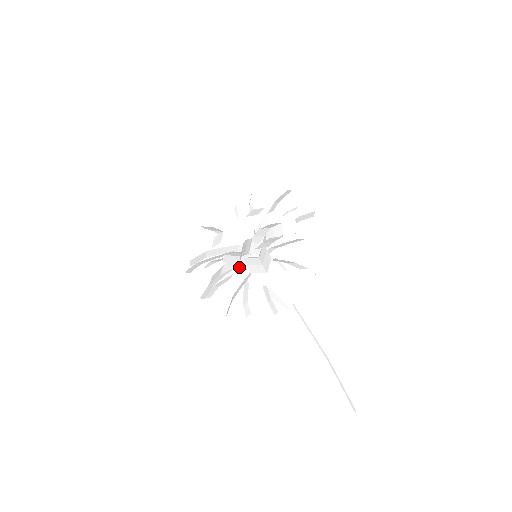
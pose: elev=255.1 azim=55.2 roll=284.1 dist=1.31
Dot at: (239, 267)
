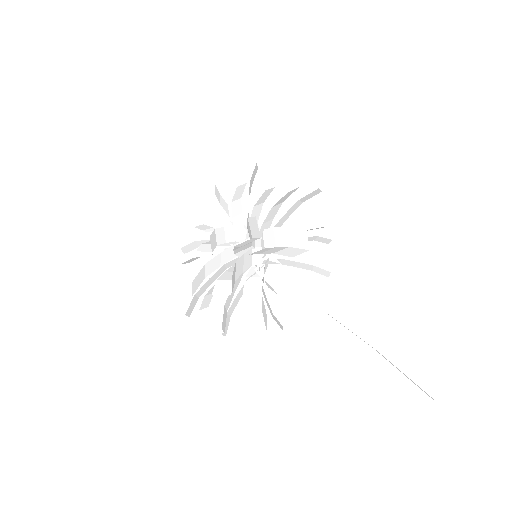
Dot at: (242, 280)
